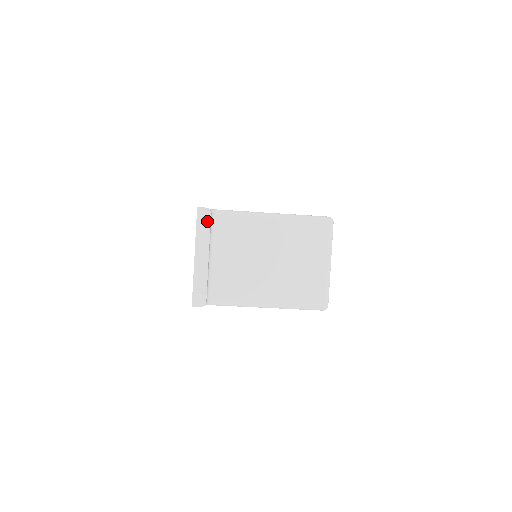
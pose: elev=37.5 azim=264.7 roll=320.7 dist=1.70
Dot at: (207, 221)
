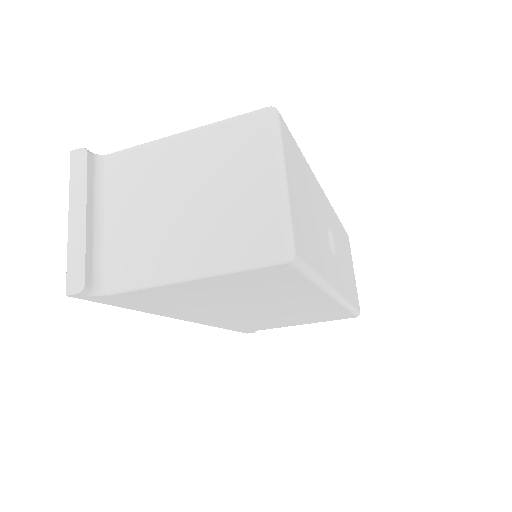
Dot at: (83, 165)
